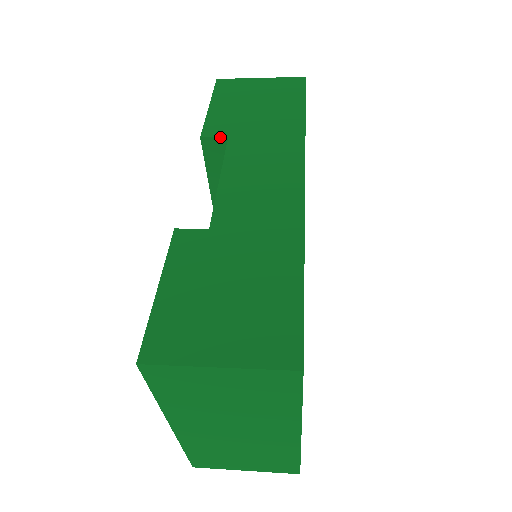
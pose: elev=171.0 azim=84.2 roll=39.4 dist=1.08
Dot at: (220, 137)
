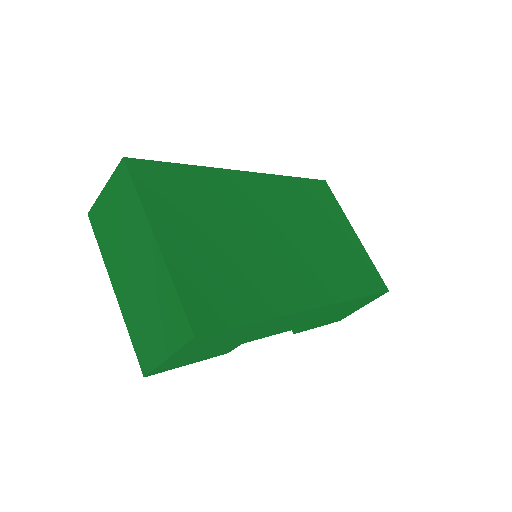
Dot at: occluded
